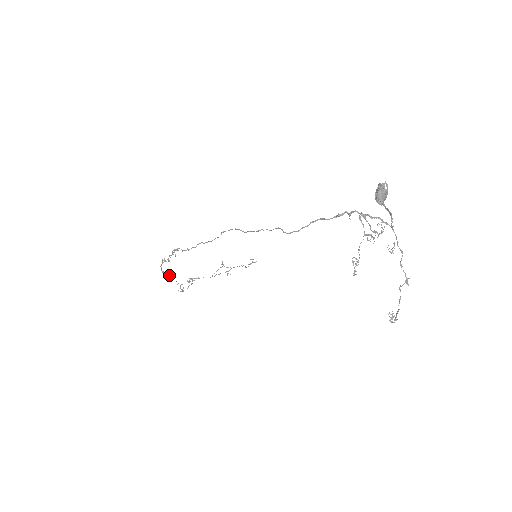
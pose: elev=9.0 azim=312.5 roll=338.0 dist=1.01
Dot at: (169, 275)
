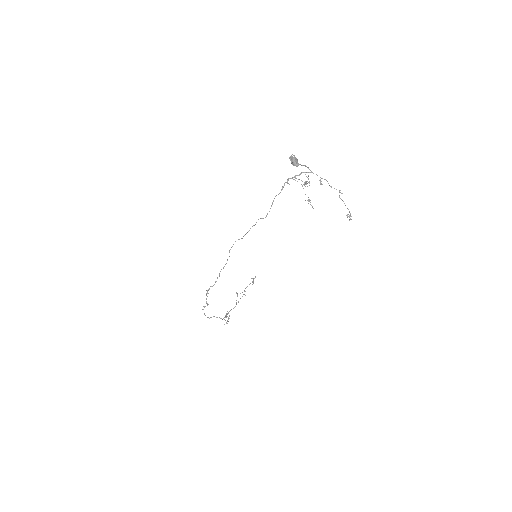
Dot at: occluded
